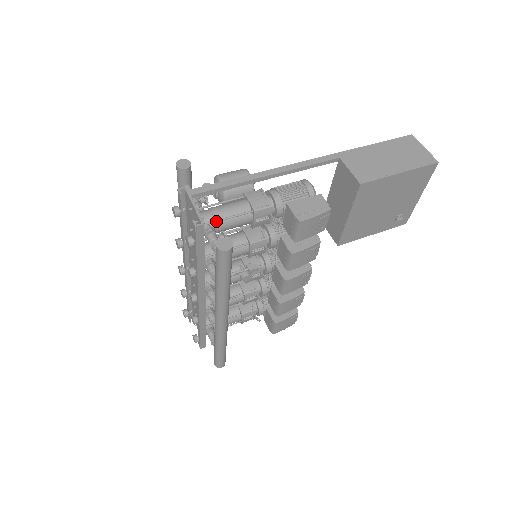
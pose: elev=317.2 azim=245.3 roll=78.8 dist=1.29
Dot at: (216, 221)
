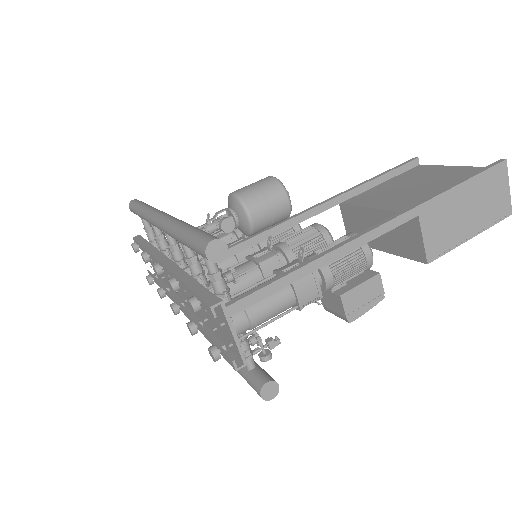
Dot at: (253, 332)
